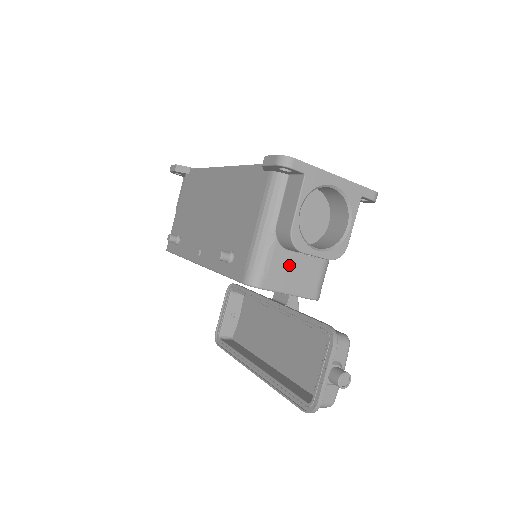
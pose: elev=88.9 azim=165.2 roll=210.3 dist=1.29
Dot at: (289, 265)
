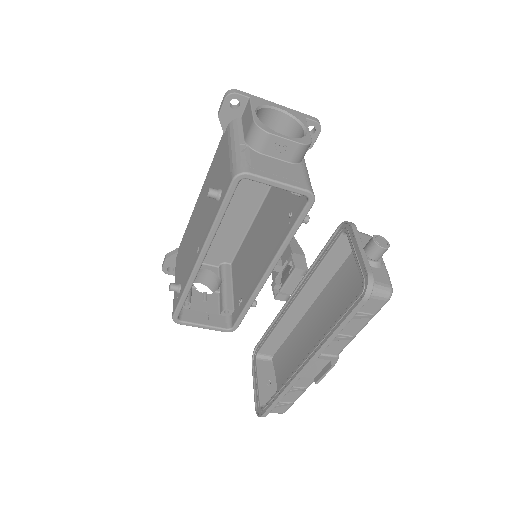
Dot at: (269, 164)
